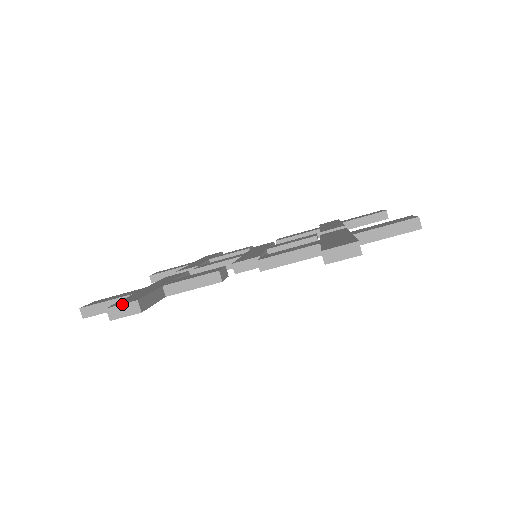
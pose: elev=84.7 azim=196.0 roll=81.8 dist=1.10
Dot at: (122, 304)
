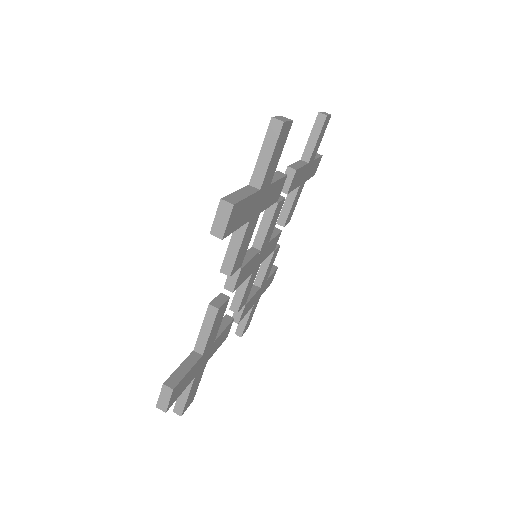
Dot at: (277, 116)
